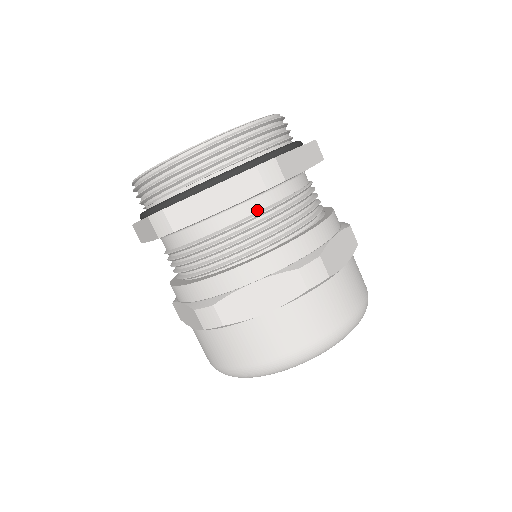
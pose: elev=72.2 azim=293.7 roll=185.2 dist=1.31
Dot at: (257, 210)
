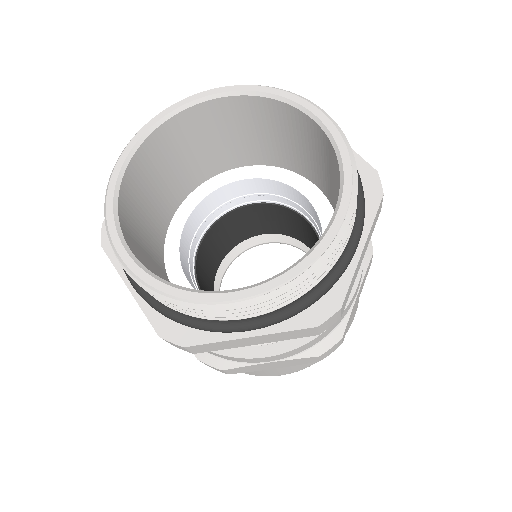
Dot at: occluded
